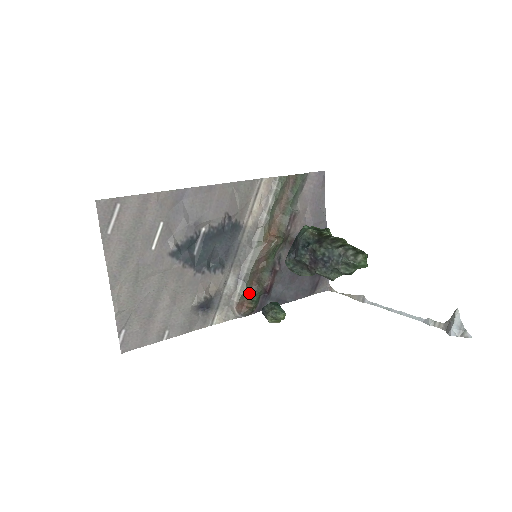
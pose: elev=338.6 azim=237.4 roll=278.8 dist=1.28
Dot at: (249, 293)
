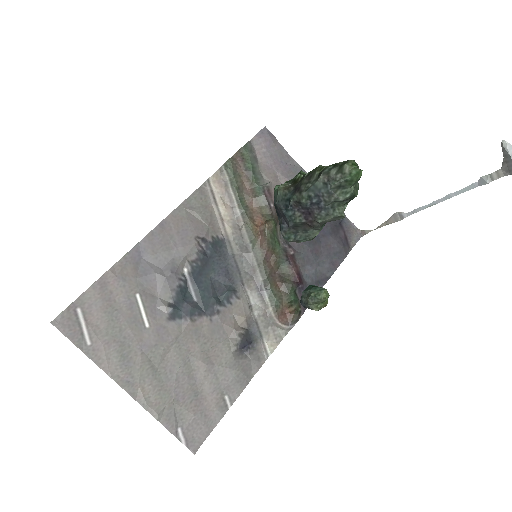
Dot at: (281, 297)
